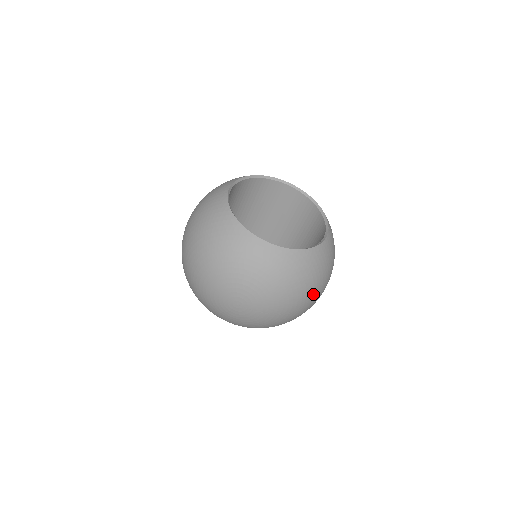
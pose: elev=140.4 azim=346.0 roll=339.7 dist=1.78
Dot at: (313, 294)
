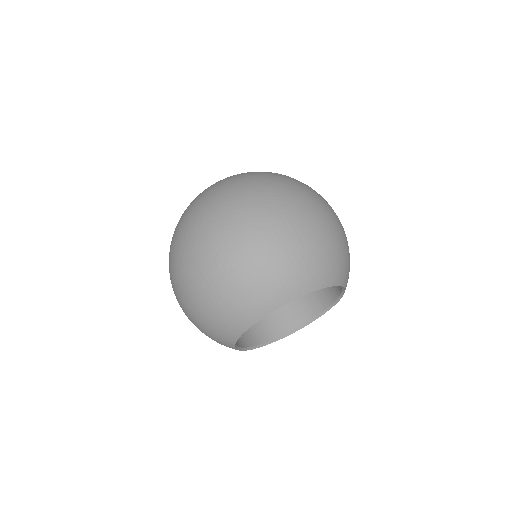
Dot at: occluded
